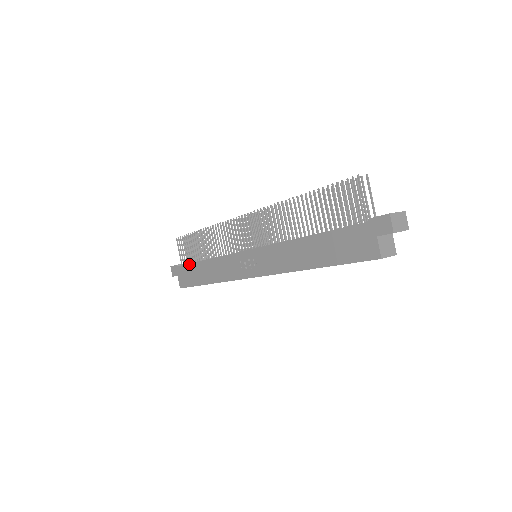
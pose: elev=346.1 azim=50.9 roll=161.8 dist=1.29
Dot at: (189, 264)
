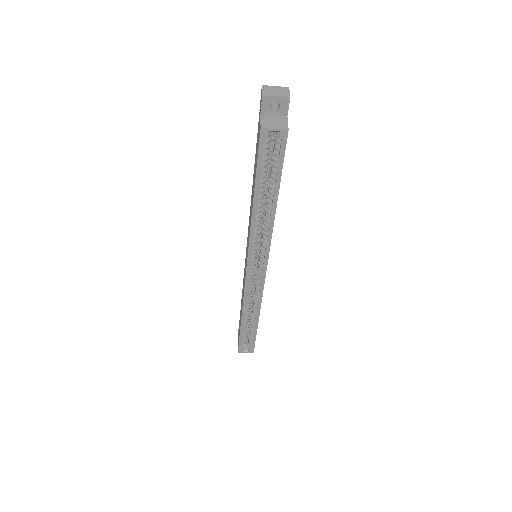
Dot at: occluded
